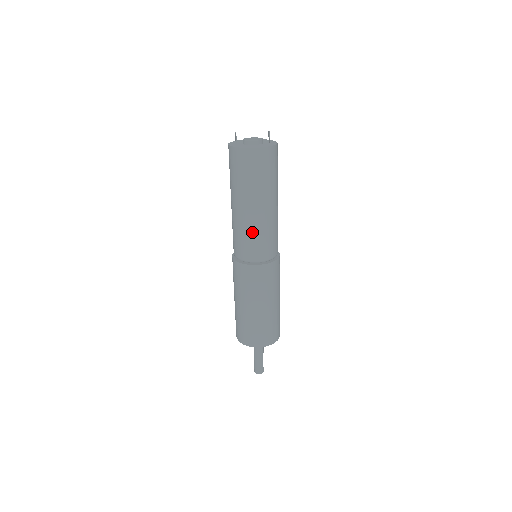
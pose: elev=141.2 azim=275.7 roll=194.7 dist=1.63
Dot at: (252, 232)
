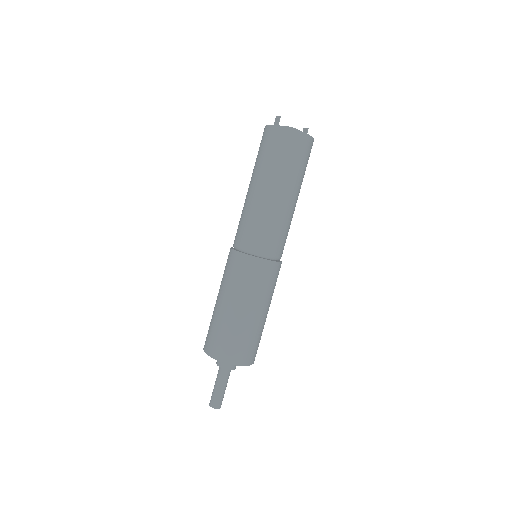
Dot at: (274, 221)
